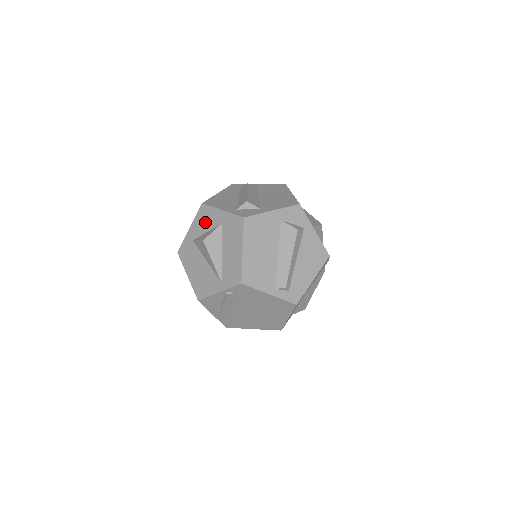
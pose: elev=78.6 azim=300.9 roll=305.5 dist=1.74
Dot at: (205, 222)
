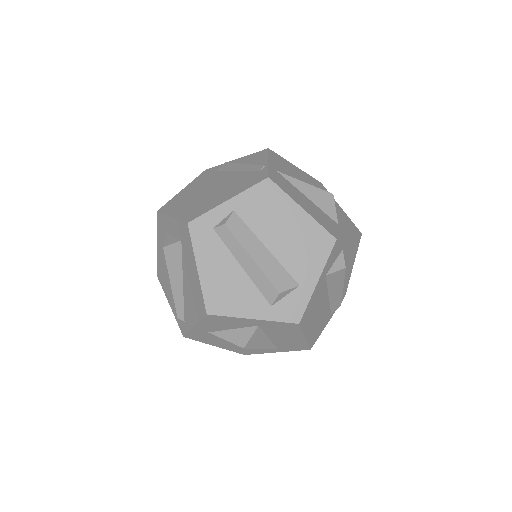
Dot at: (224, 325)
